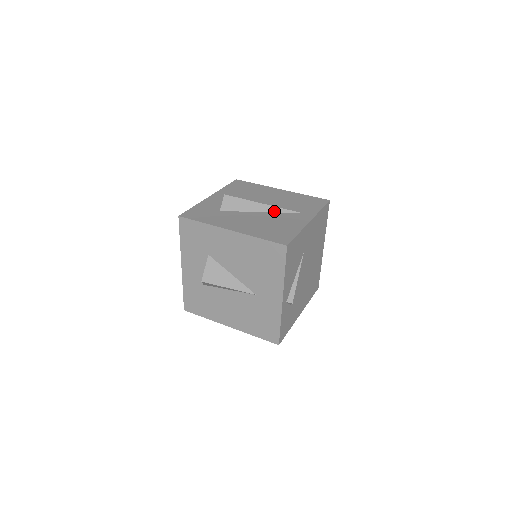
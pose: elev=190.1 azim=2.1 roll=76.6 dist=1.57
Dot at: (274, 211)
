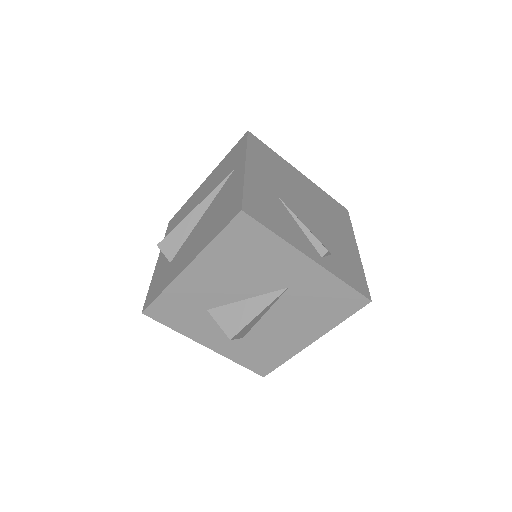
Dot at: (210, 201)
